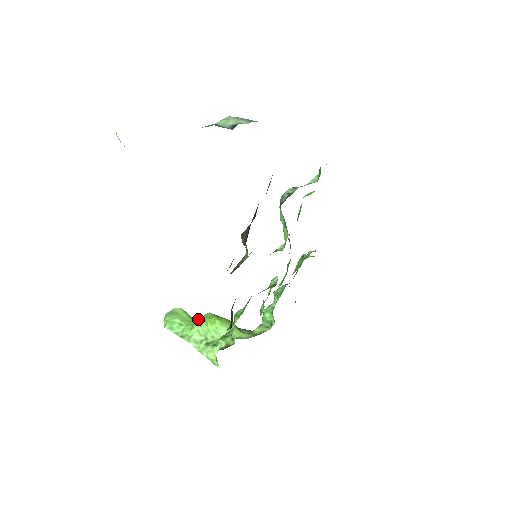
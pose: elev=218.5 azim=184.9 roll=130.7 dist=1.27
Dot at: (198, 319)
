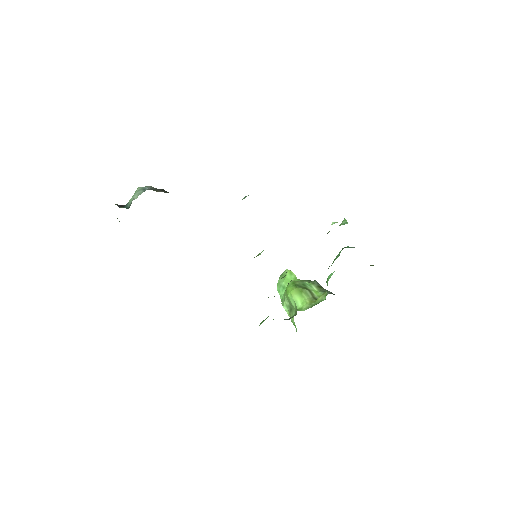
Dot at: occluded
